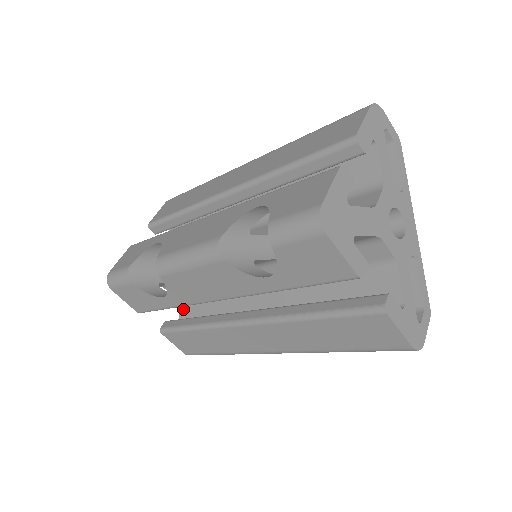
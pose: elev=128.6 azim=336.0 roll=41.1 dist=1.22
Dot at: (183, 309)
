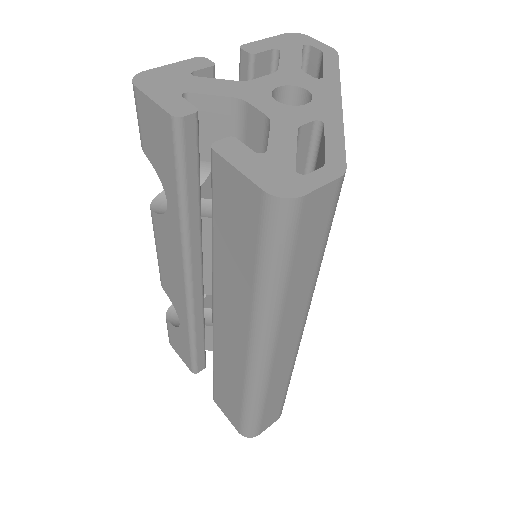
Dot at: occluded
